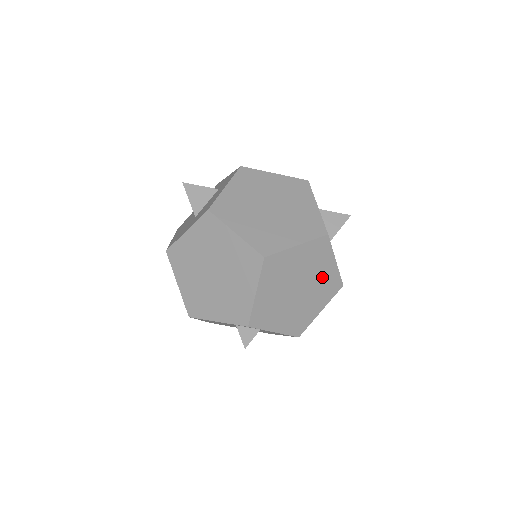
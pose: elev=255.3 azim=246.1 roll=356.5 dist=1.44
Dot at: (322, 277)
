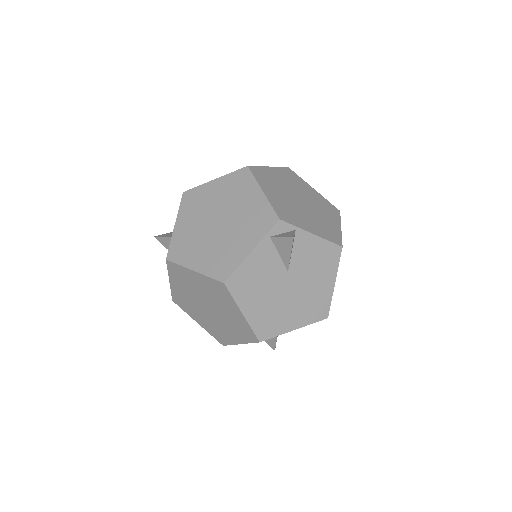
Dot at: (314, 198)
